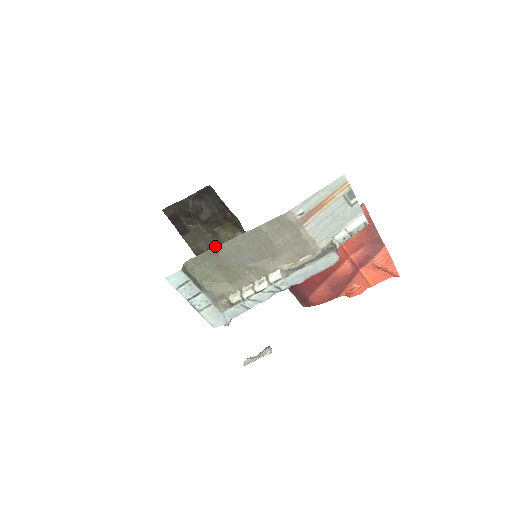
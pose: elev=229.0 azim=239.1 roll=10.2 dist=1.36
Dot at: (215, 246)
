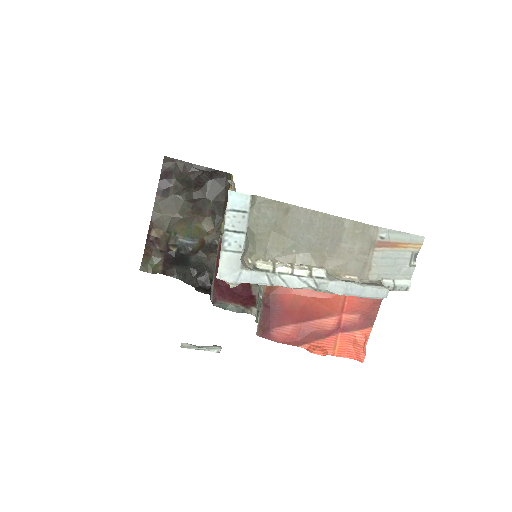
Dot at: (181, 228)
